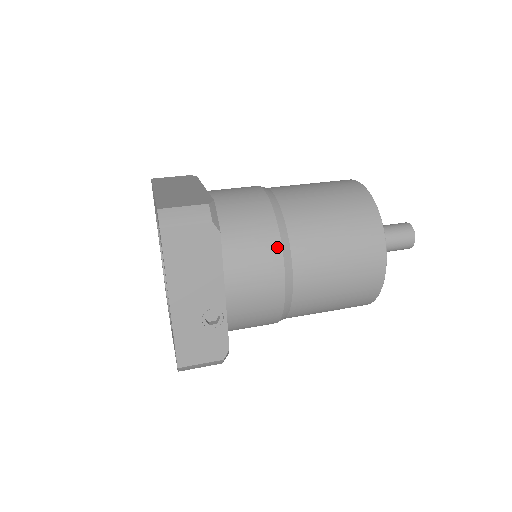
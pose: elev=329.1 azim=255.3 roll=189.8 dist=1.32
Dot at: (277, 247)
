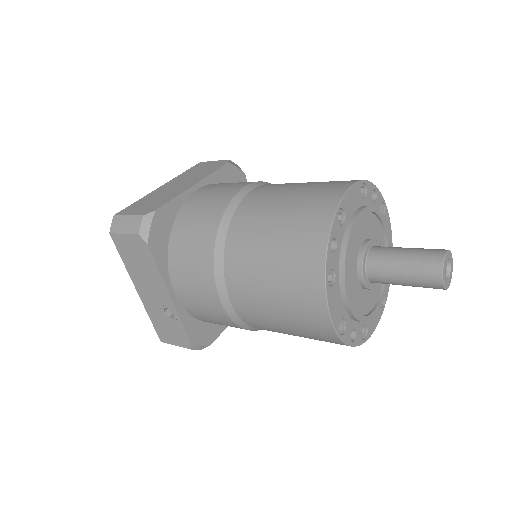
Dot at: (210, 264)
